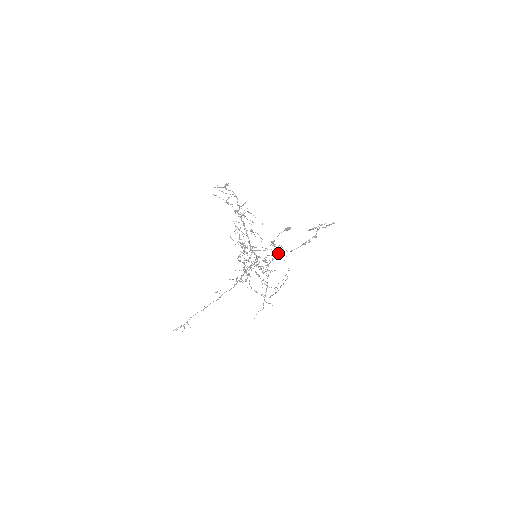
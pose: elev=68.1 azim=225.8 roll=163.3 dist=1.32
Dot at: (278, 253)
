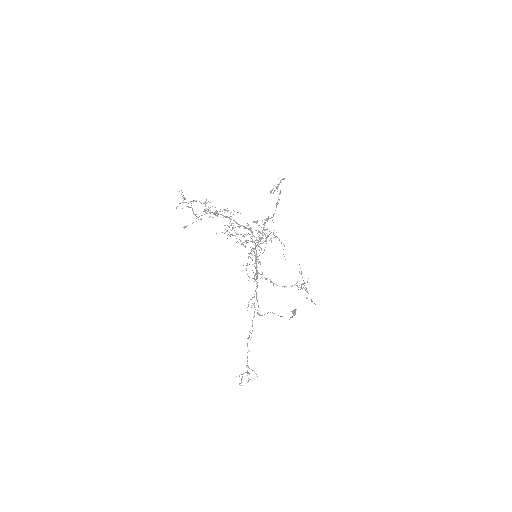
Dot at: (264, 222)
